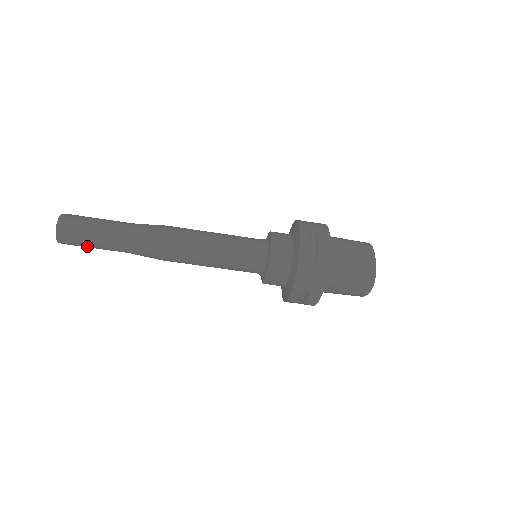
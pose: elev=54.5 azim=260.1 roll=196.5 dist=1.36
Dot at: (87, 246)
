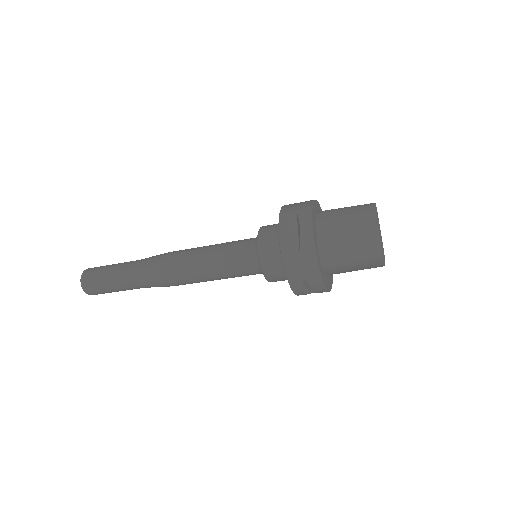
Dot at: (111, 292)
